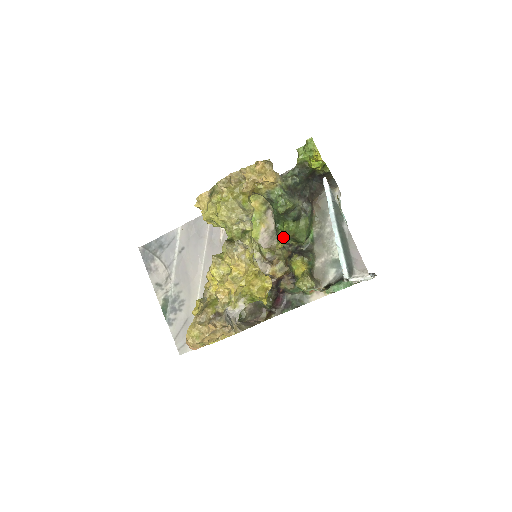
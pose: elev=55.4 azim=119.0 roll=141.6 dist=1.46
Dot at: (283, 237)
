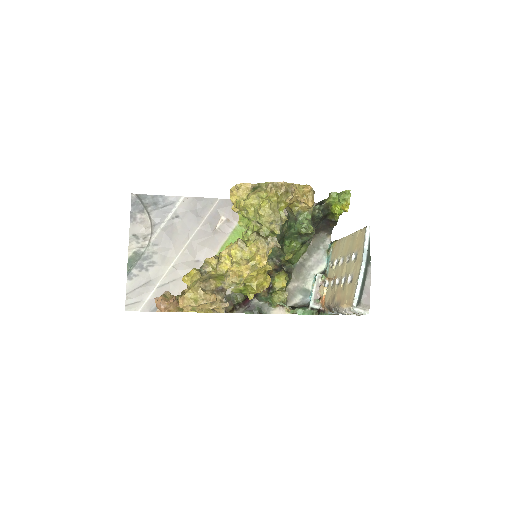
Dot at: (287, 252)
